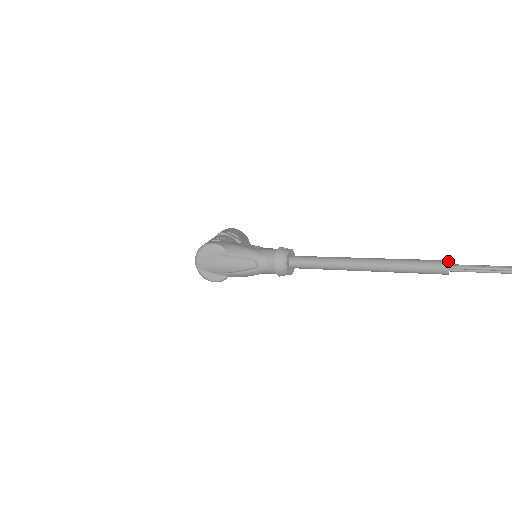
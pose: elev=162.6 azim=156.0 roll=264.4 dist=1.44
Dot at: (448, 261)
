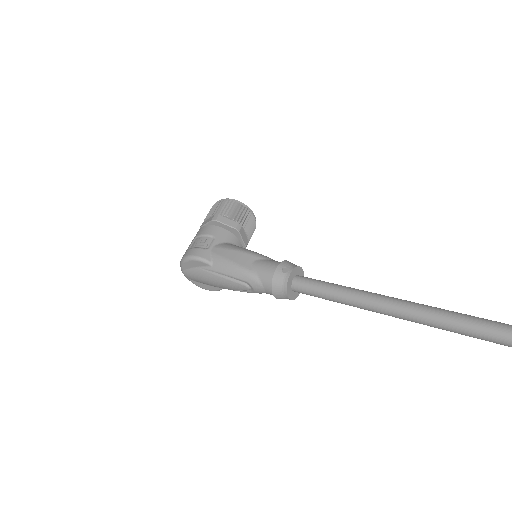
Dot at: out of frame
